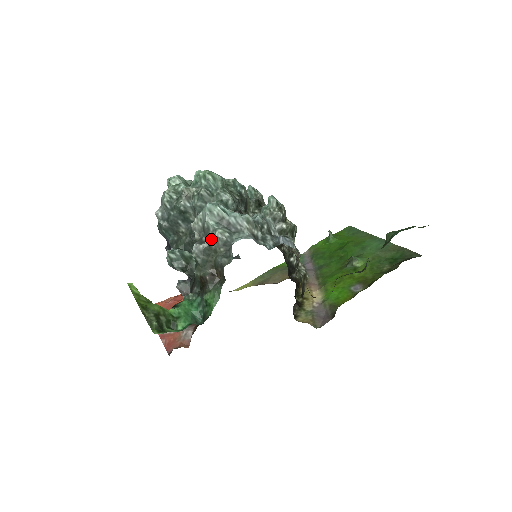
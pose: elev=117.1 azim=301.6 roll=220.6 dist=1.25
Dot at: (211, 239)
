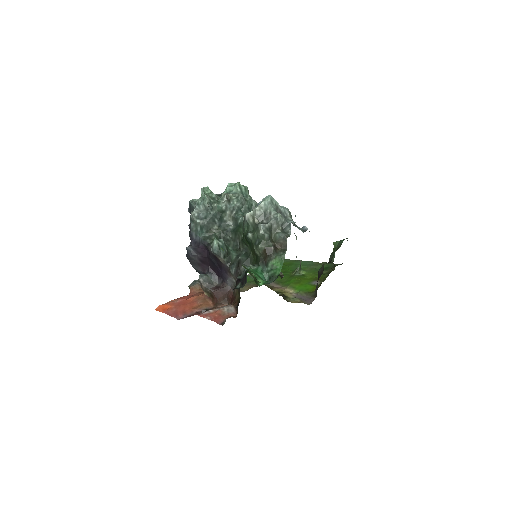
Dot at: (274, 220)
